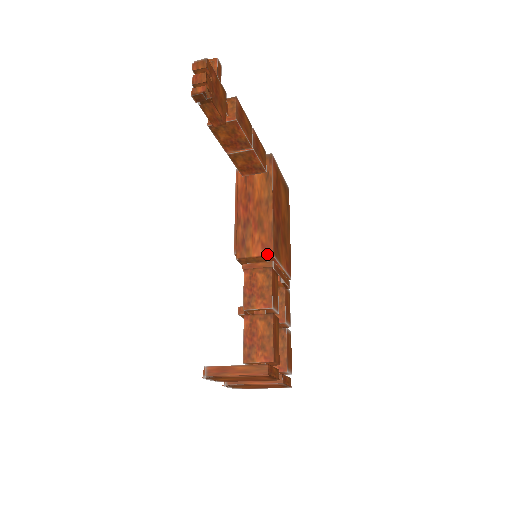
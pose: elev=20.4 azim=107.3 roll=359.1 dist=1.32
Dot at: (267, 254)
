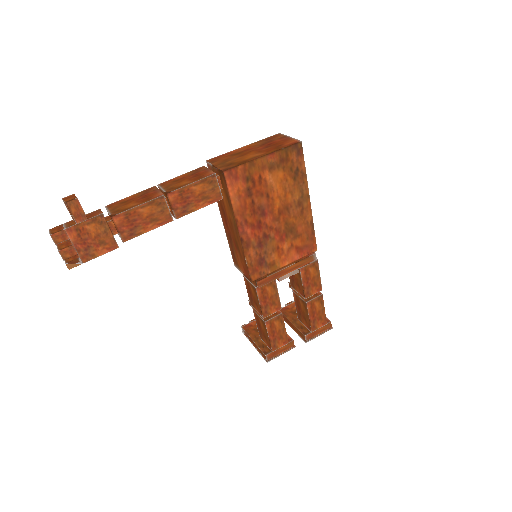
Dot at: (248, 278)
